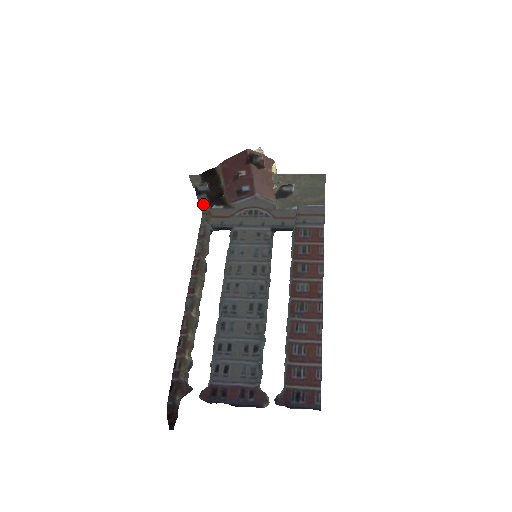
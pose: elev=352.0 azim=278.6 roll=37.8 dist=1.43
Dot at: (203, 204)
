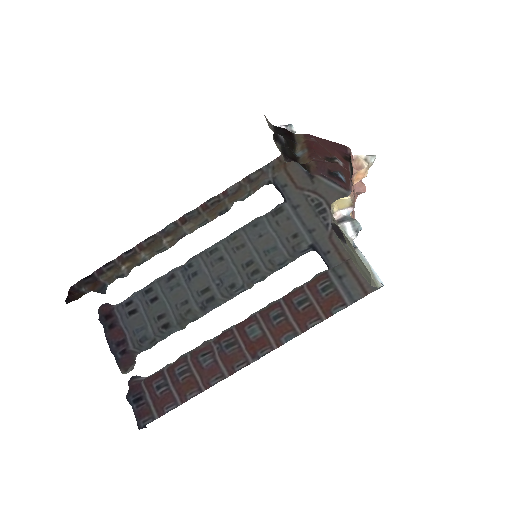
Dot at: occluded
